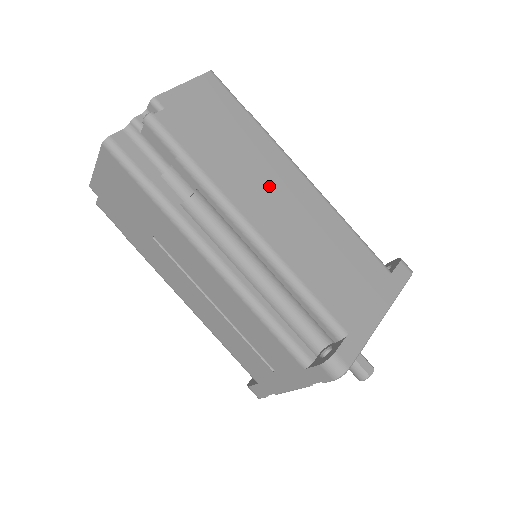
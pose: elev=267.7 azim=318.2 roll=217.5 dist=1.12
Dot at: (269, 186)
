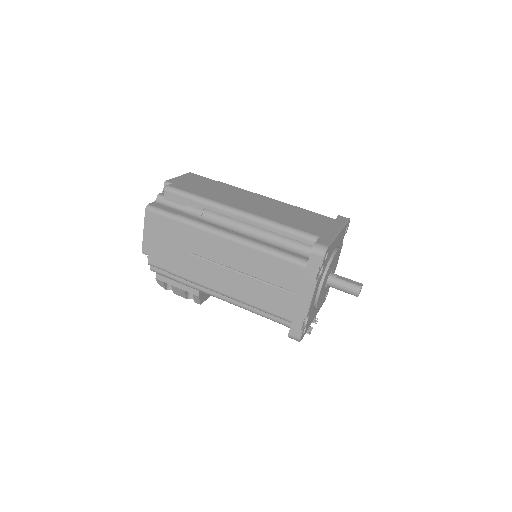
Dot at: (243, 199)
